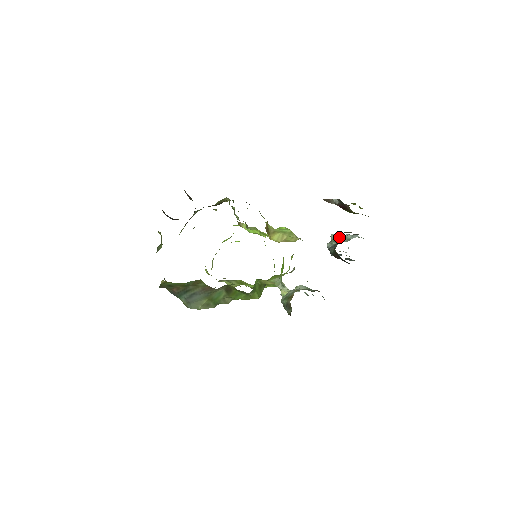
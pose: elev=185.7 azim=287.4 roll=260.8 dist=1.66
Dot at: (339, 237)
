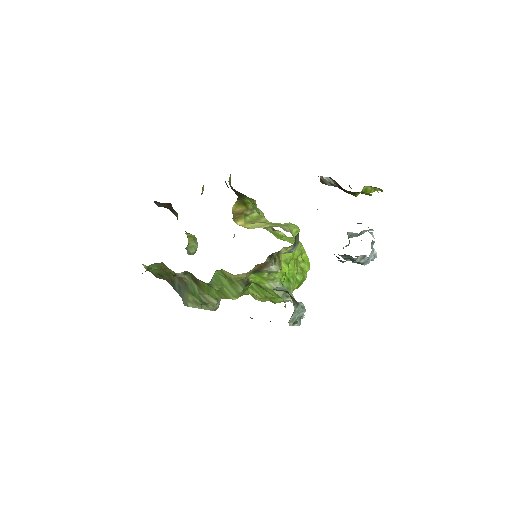
Dot at: (354, 234)
